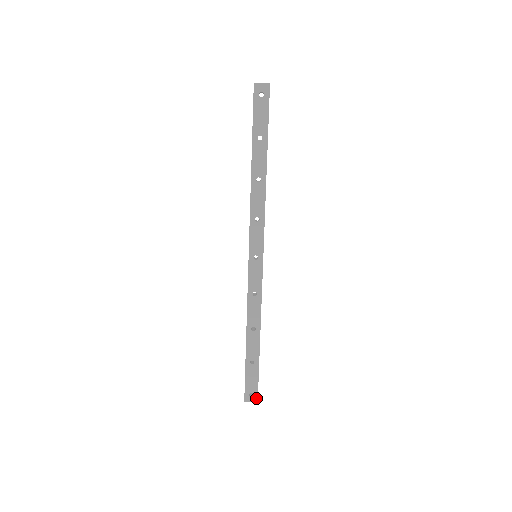
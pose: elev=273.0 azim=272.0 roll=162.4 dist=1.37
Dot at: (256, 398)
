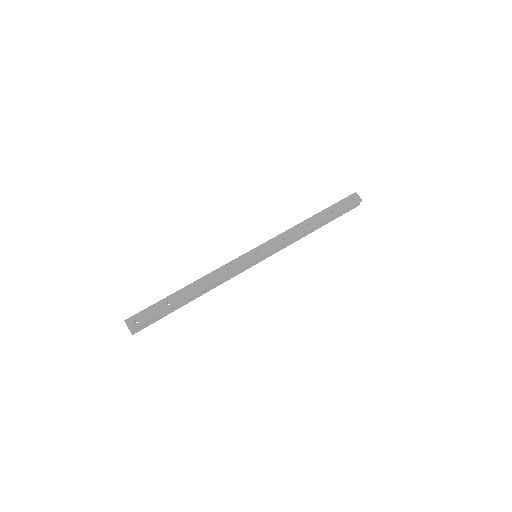
Dot at: (135, 327)
